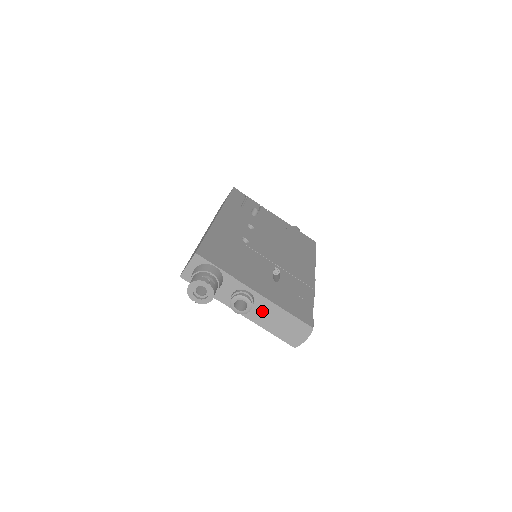
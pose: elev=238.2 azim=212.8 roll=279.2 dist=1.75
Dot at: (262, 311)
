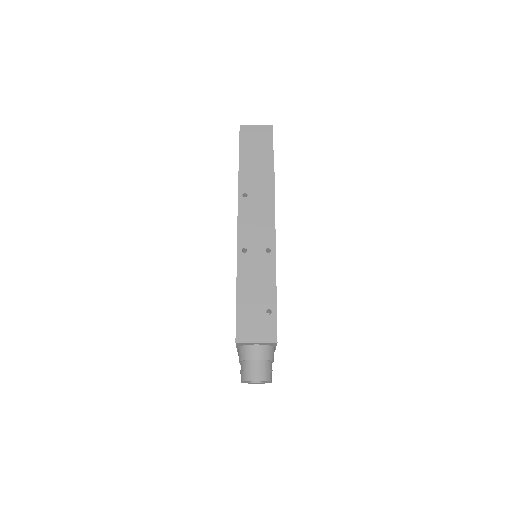
Dot at: occluded
